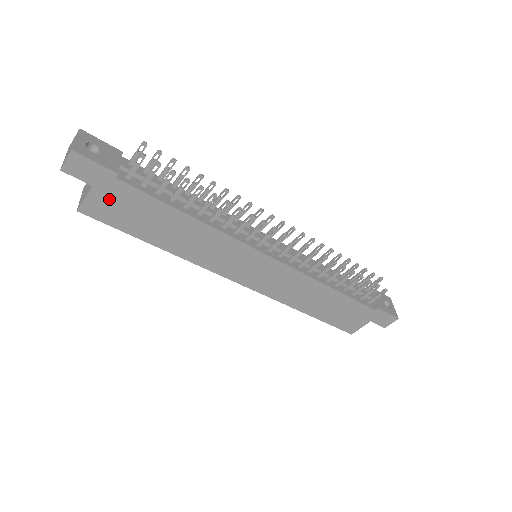
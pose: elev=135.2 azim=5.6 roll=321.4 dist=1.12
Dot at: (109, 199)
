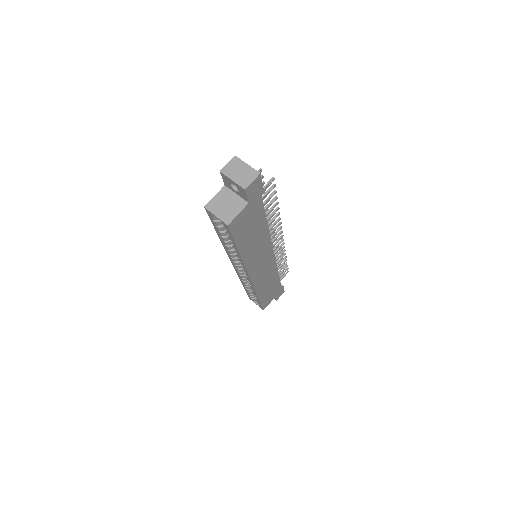
Dot at: (248, 214)
